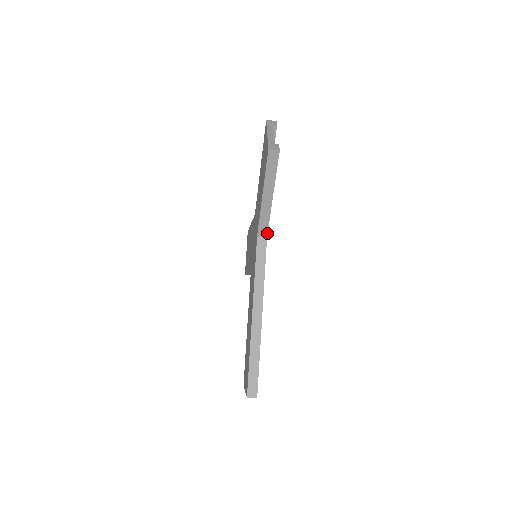
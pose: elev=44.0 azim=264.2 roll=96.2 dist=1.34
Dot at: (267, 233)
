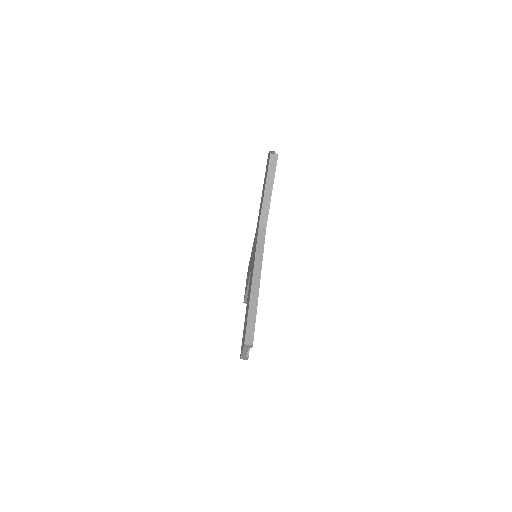
Dot at: (266, 225)
